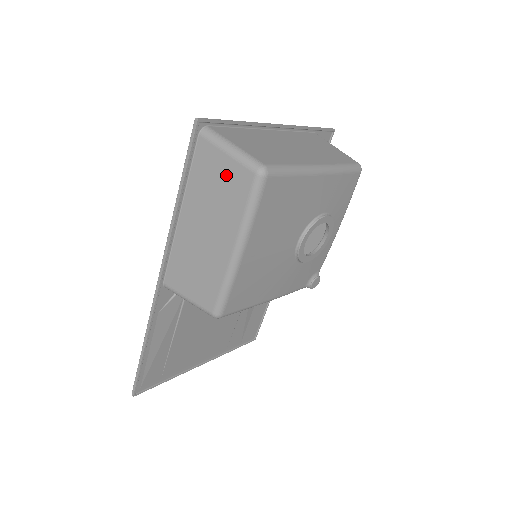
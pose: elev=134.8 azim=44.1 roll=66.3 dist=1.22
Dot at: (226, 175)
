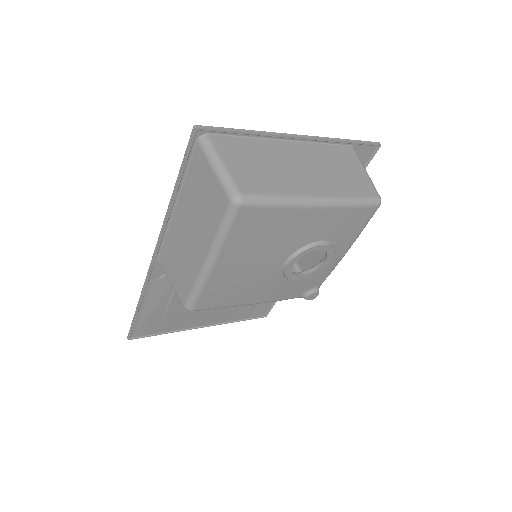
Dot at: (209, 190)
